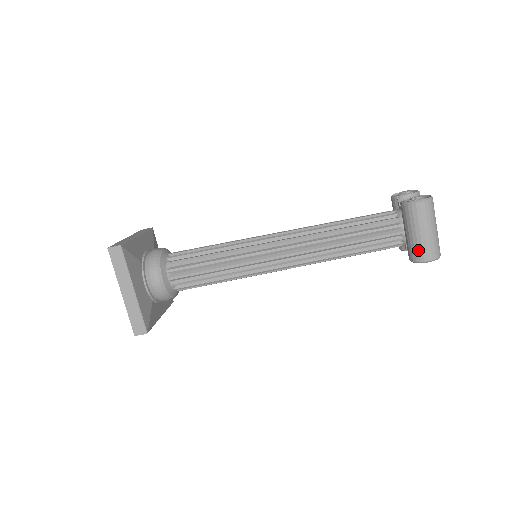
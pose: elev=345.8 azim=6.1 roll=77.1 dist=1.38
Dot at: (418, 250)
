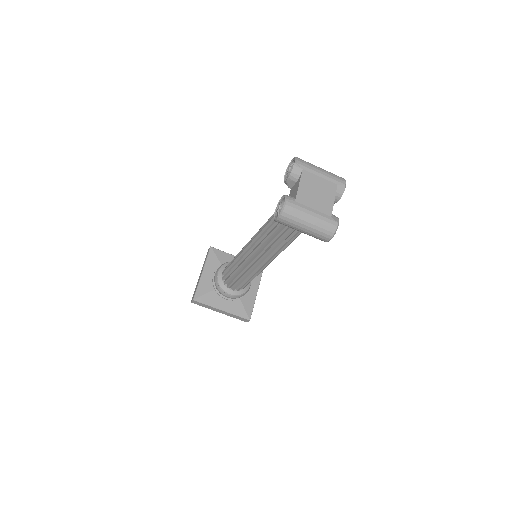
Dot at: occluded
